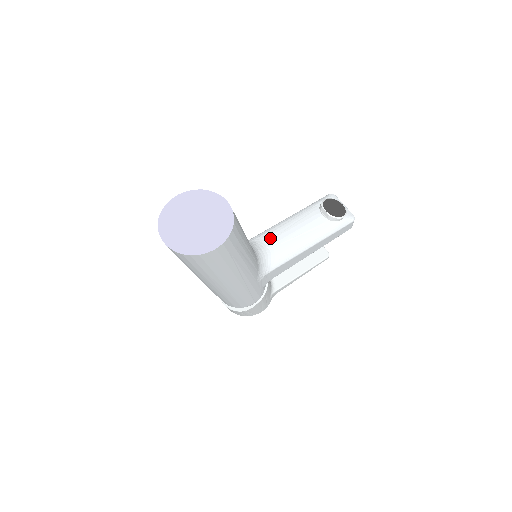
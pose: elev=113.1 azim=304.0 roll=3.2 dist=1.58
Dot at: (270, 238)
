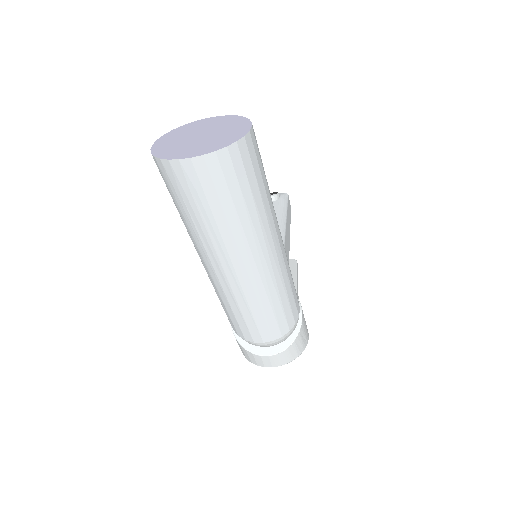
Dot at: occluded
